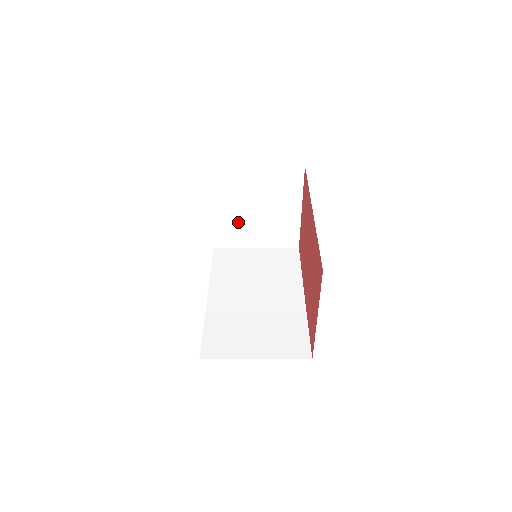
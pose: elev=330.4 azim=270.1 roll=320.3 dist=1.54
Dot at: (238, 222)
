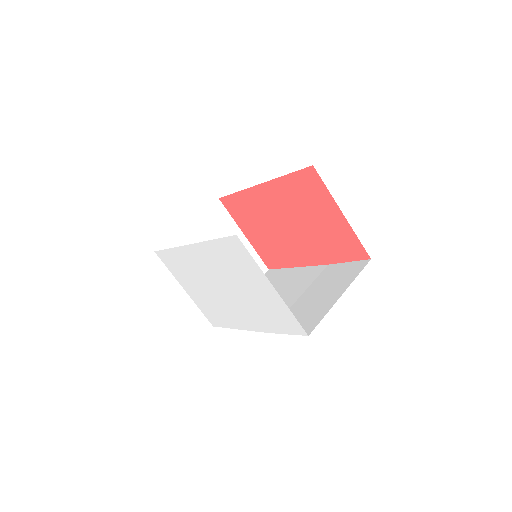
Dot at: occluded
